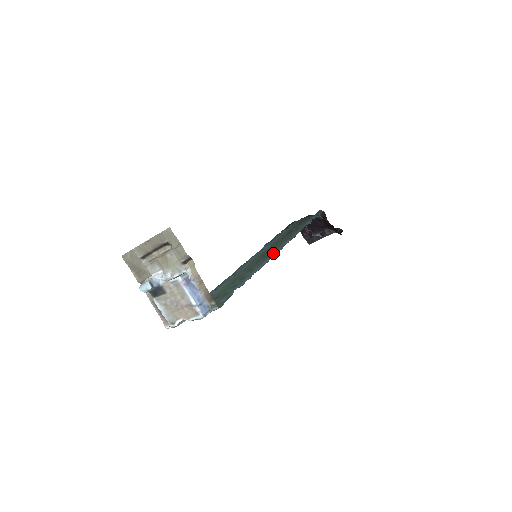
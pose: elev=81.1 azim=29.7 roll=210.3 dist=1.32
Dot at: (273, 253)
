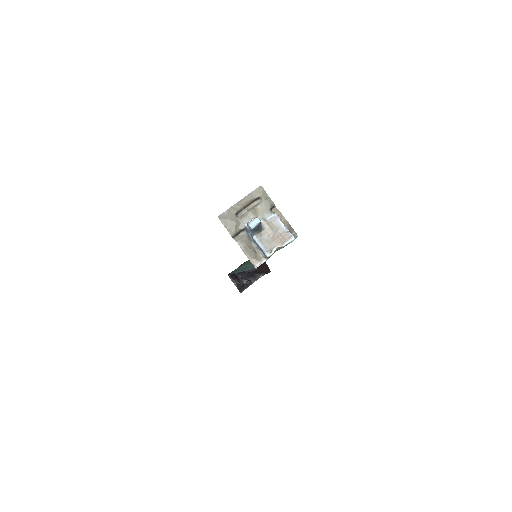
Dot at: occluded
